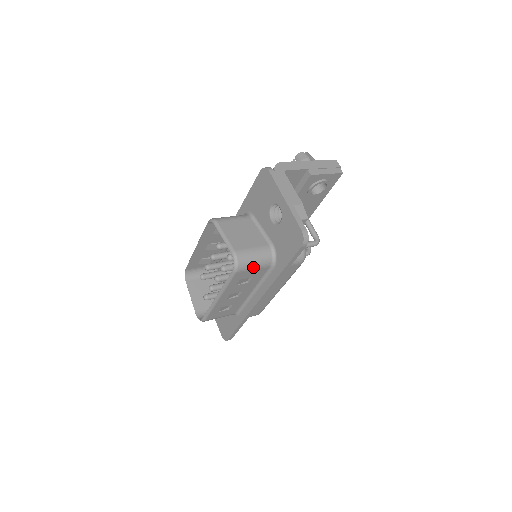
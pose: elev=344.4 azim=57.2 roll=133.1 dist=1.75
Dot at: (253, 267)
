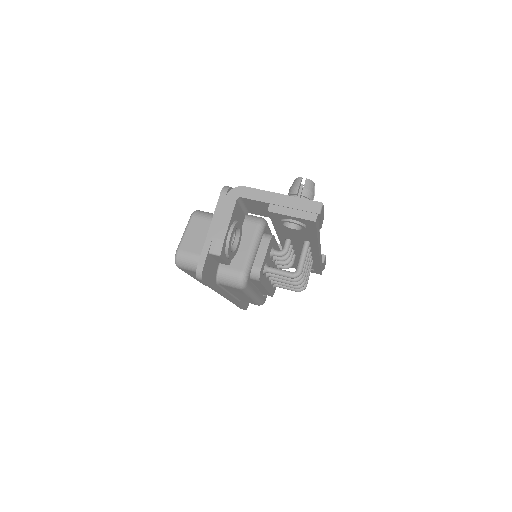
Dot at: (193, 270)
